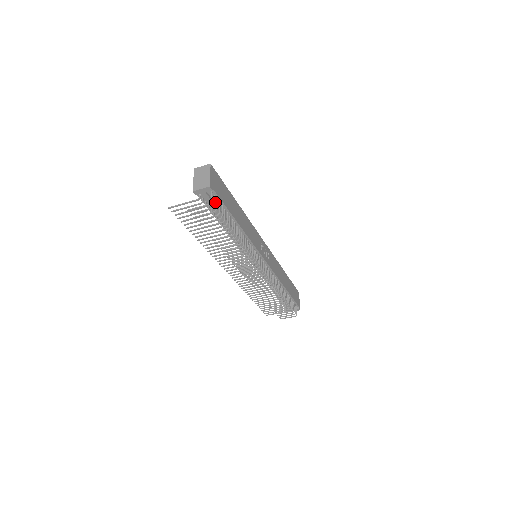
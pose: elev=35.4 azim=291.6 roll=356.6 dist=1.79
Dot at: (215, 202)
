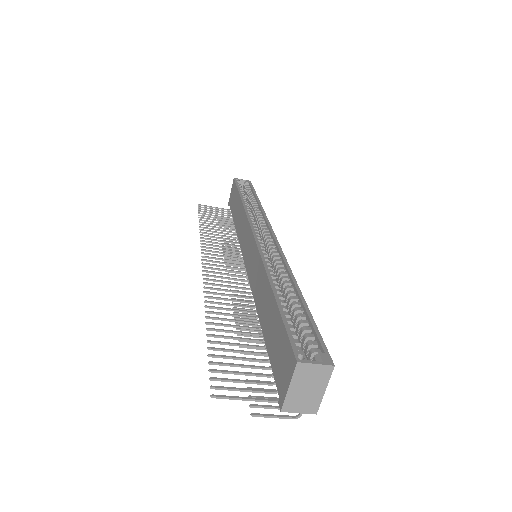
Dot at: occluded
